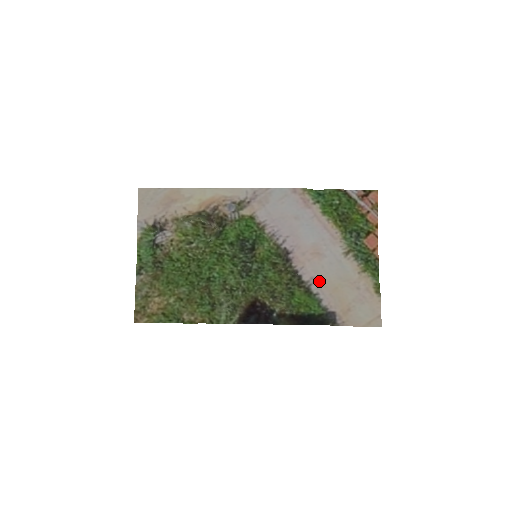
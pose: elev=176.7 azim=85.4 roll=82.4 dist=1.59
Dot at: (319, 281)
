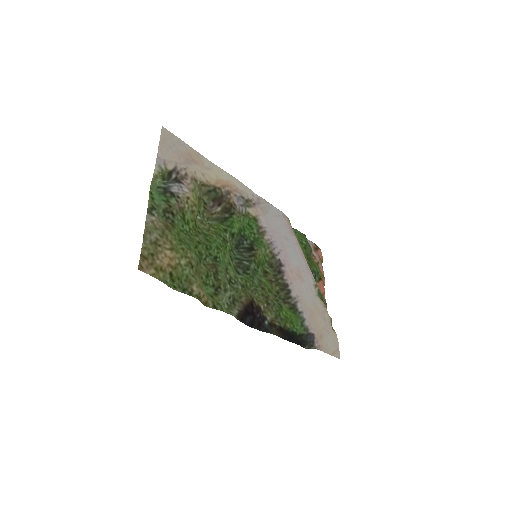
Dot at: (302, 301)
